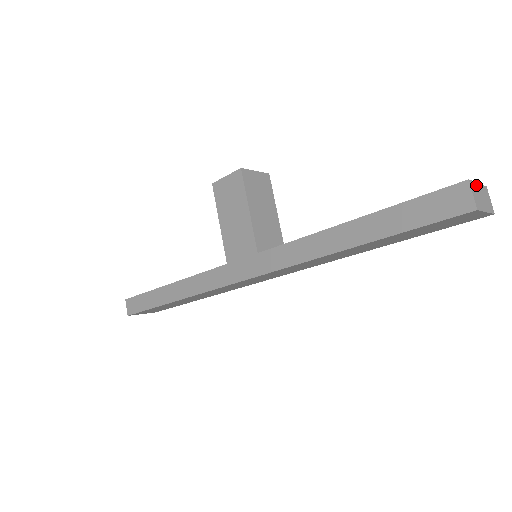
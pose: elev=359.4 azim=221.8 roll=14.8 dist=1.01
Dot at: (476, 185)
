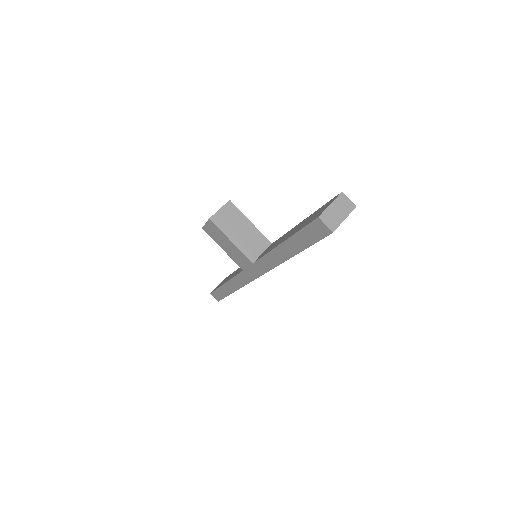
Dot at: (328, 209)
